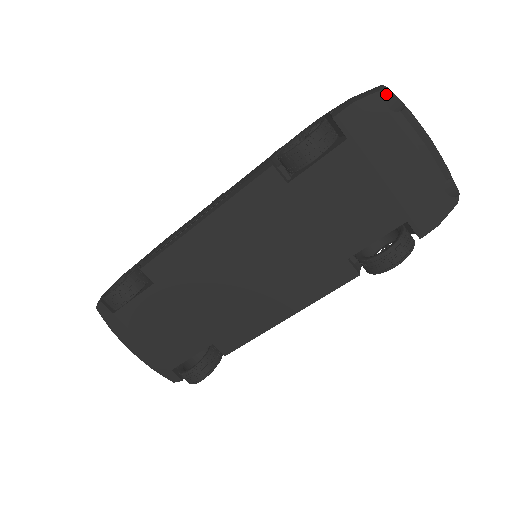
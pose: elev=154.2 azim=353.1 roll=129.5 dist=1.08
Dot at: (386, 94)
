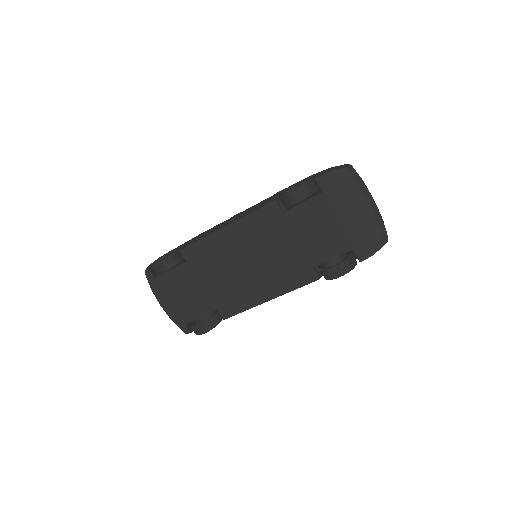
Dot at: (349, 170)
